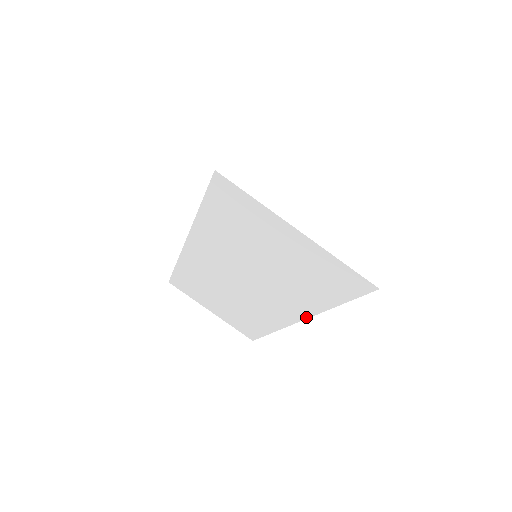
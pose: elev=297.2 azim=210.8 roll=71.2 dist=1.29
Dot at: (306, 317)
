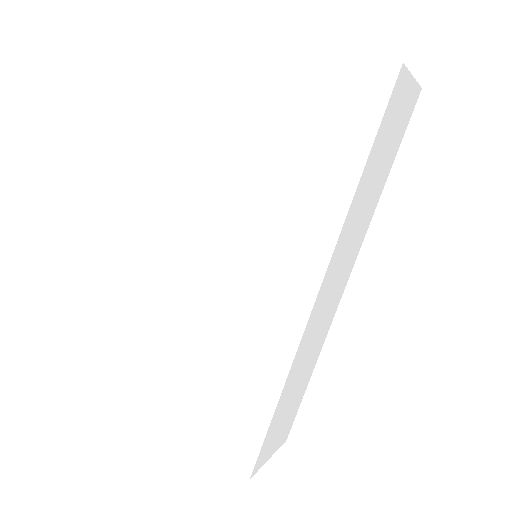
Dot at: (328, 256)
